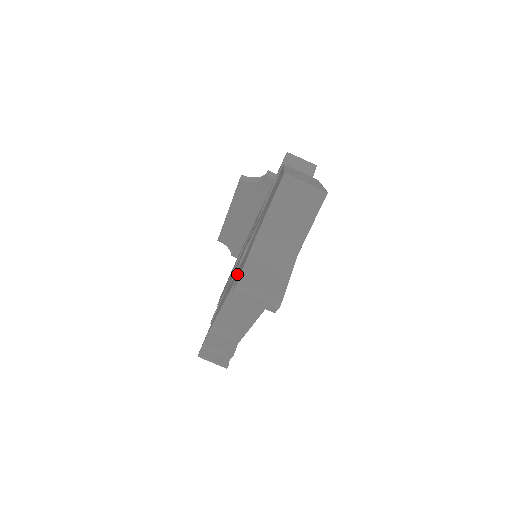
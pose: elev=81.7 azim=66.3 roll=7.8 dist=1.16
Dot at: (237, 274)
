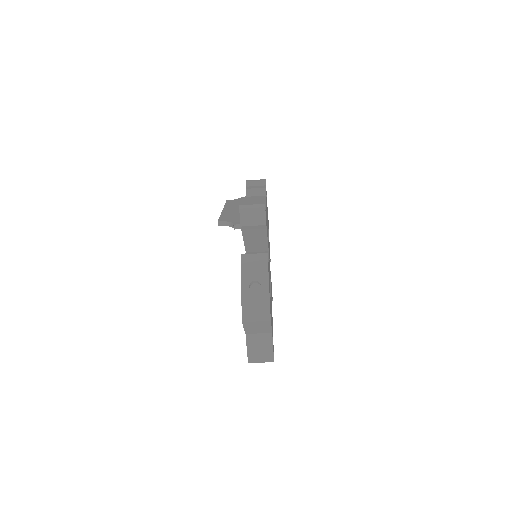
Dot at: occluded
